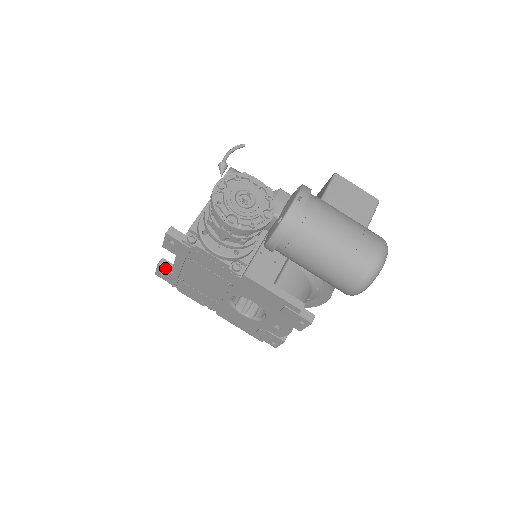
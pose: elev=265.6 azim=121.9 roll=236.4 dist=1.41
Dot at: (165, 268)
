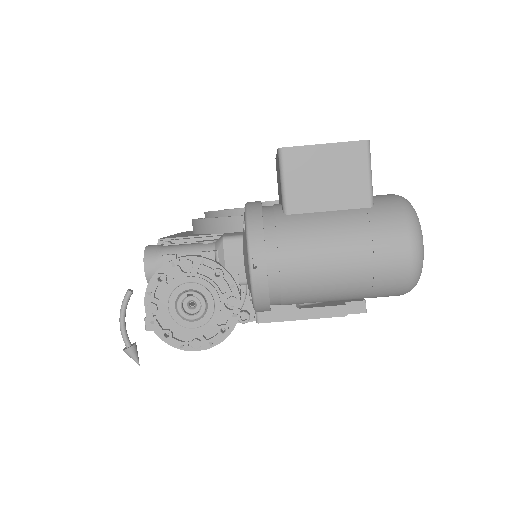
Dot at: occluded
